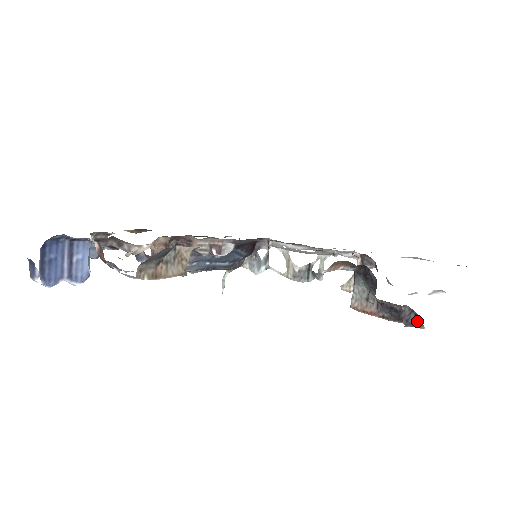
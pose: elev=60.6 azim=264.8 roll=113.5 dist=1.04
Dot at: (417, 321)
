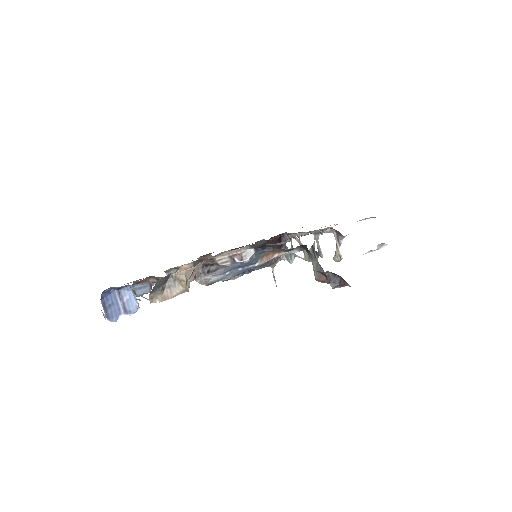
Dot at: (342, 281)
